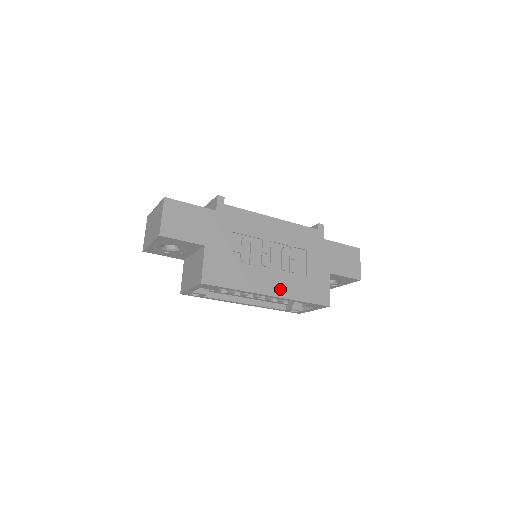
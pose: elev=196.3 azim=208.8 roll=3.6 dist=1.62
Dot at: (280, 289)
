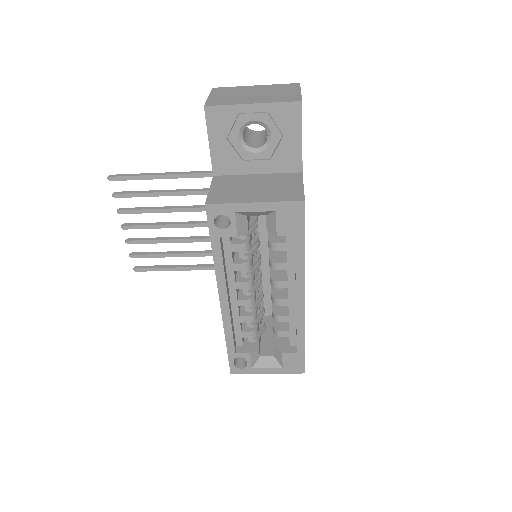
Dot at: occluded
